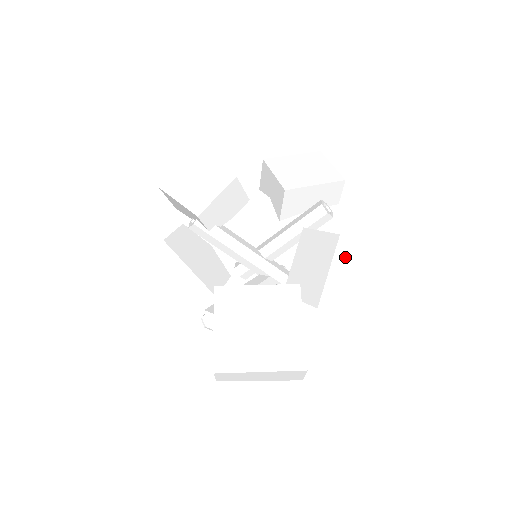
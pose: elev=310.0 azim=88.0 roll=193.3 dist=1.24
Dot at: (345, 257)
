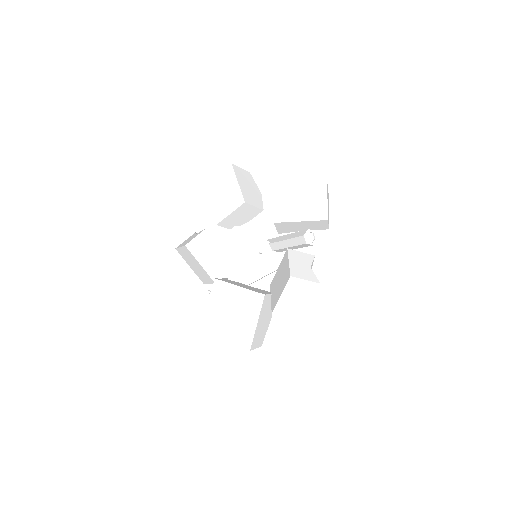
Dot at: (296, 289)
